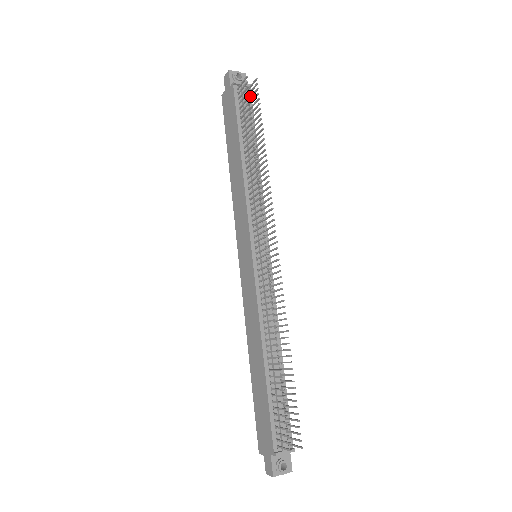
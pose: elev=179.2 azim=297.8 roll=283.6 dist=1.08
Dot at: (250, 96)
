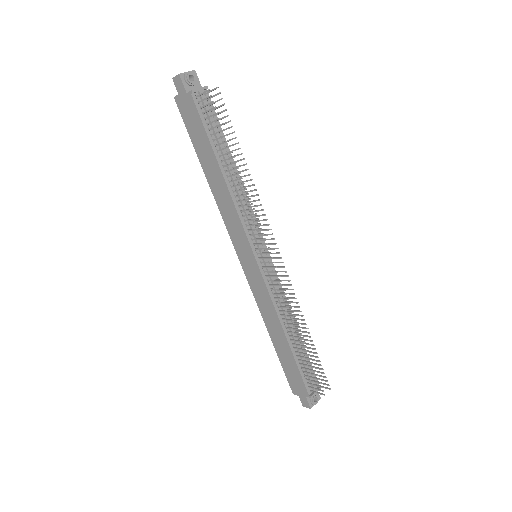
Dot at: (212, 103)
